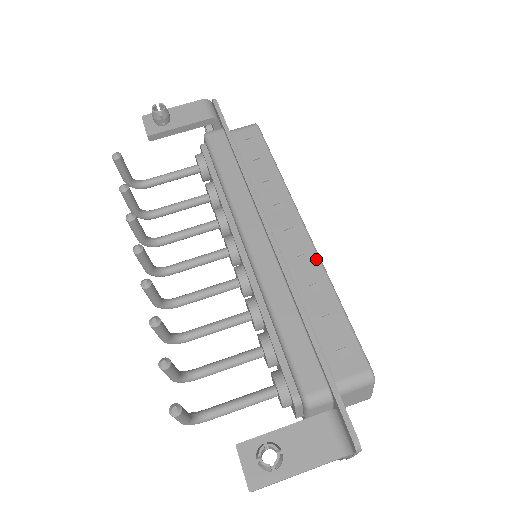
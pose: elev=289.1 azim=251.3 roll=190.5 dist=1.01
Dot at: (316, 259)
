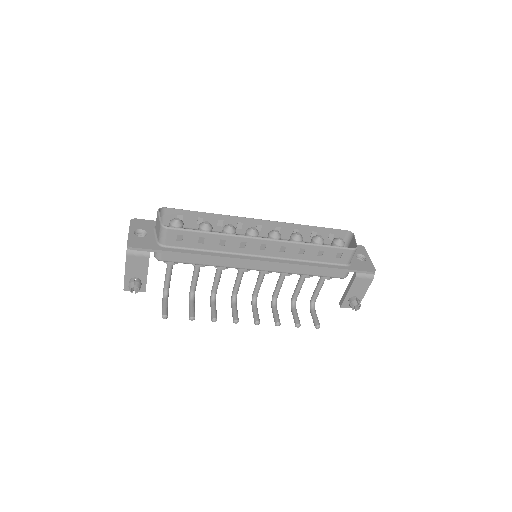
Dot at: (288, 244)
